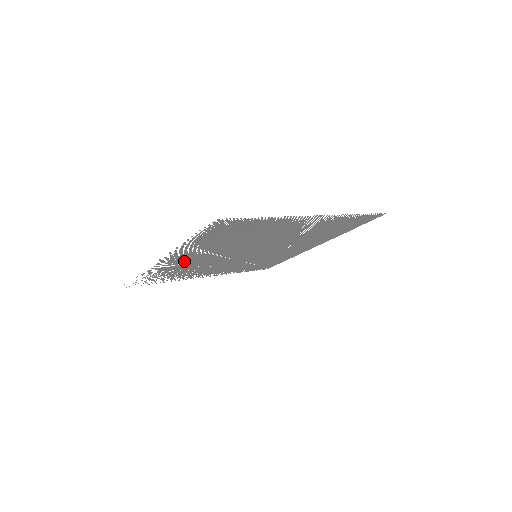
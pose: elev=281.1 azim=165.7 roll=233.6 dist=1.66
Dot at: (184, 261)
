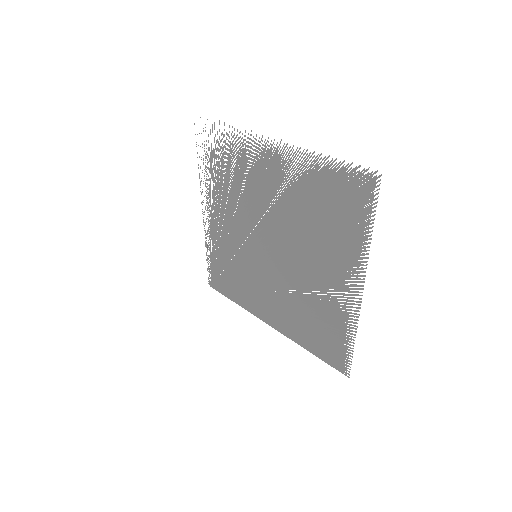
Dot at: (261, 170)
